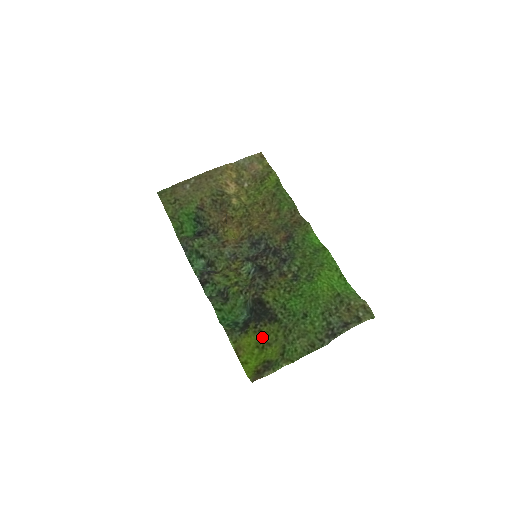
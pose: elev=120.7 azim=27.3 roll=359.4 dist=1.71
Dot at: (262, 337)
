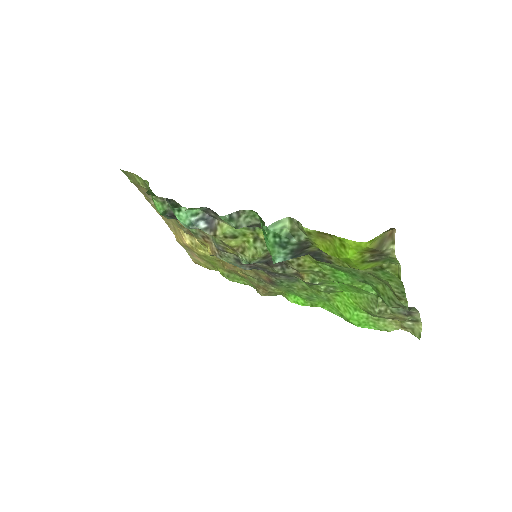
Dot at: occluded
